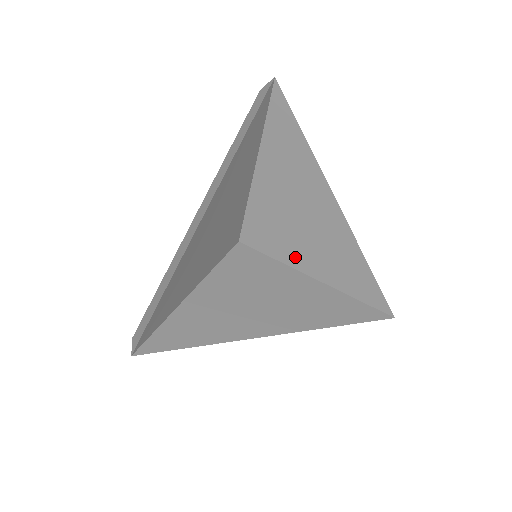
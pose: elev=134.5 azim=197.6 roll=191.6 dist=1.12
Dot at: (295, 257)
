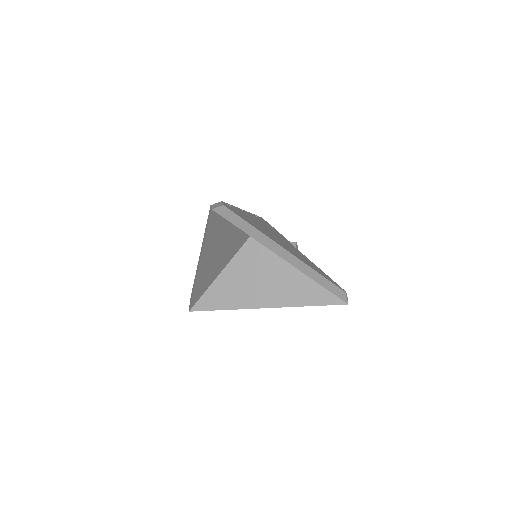
Dot at: occluded
